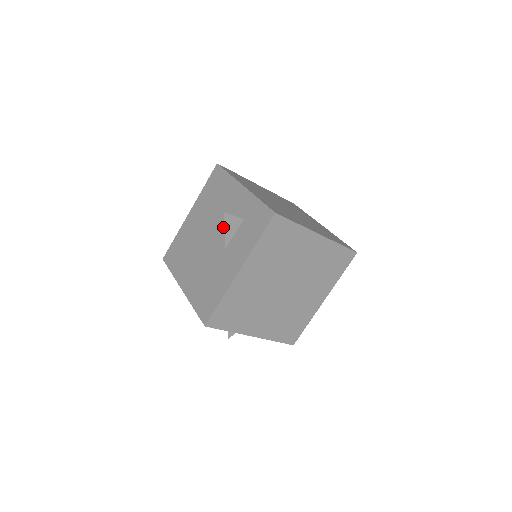
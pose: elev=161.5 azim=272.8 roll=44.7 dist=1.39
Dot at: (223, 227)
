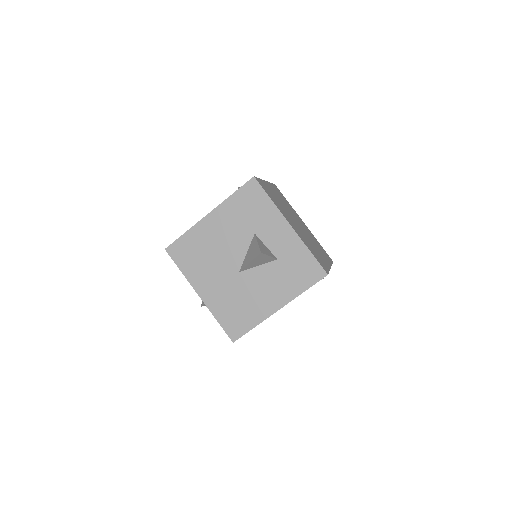
Dot at: occluded
